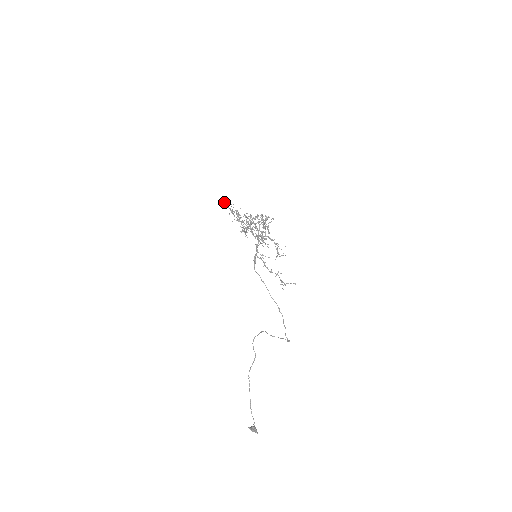
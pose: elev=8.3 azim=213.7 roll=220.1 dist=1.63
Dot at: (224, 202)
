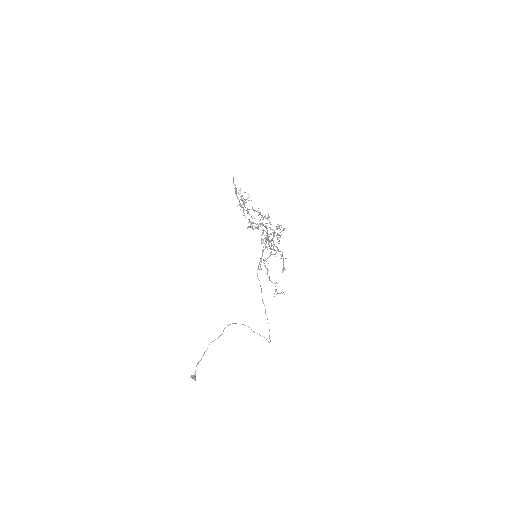
Dot at: (233, 181)
